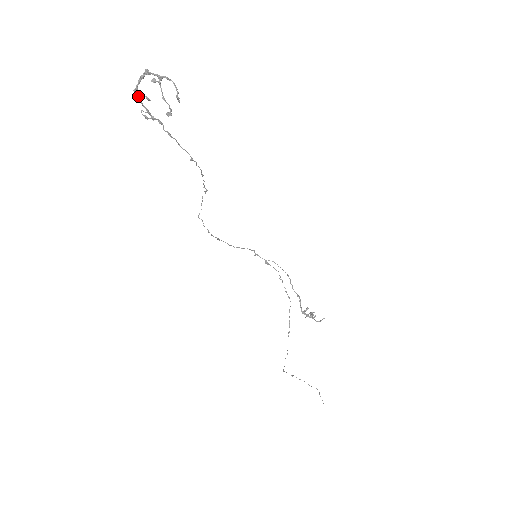
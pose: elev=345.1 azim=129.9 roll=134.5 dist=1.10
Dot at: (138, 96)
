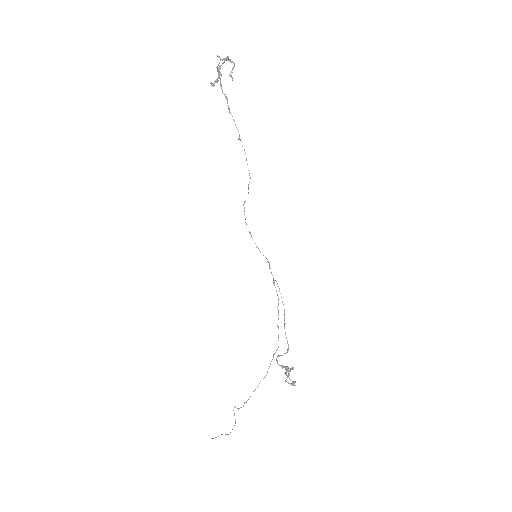
Dot at: (219, 73)
